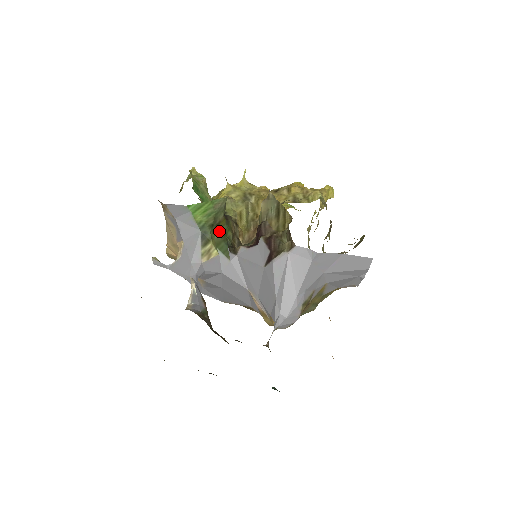
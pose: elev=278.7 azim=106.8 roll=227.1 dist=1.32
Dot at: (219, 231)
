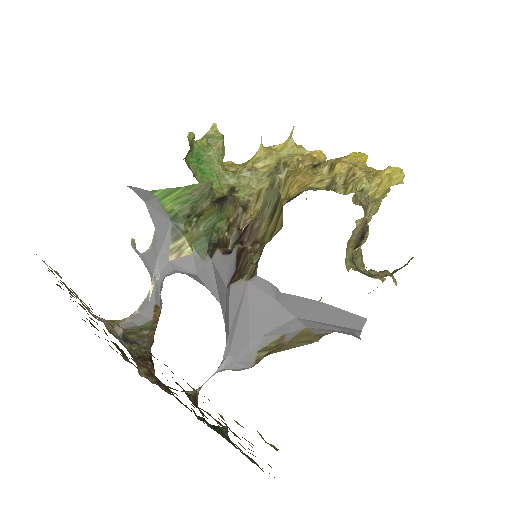
Dot at: (202, 222)
